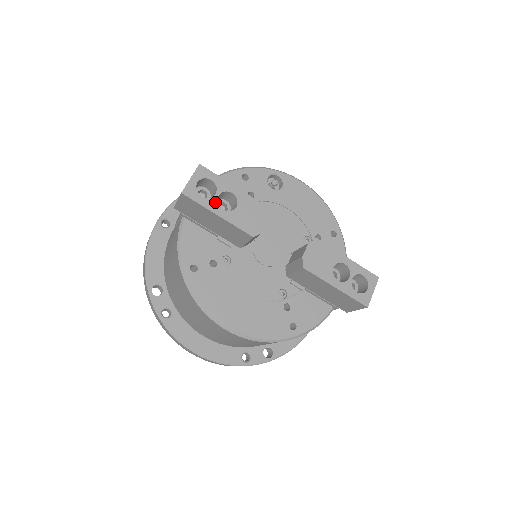
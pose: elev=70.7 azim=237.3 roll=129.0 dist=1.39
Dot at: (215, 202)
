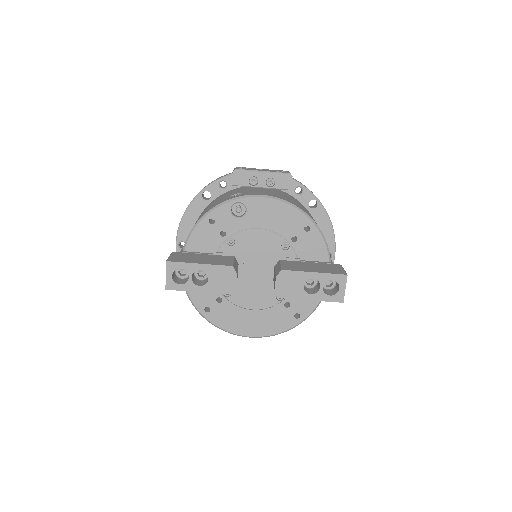
Dot at: (191, 284)
